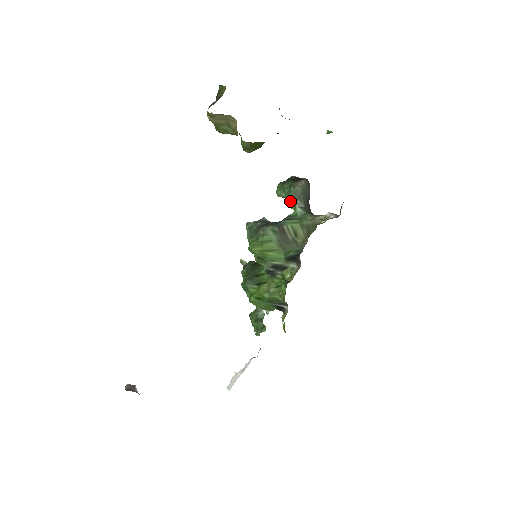
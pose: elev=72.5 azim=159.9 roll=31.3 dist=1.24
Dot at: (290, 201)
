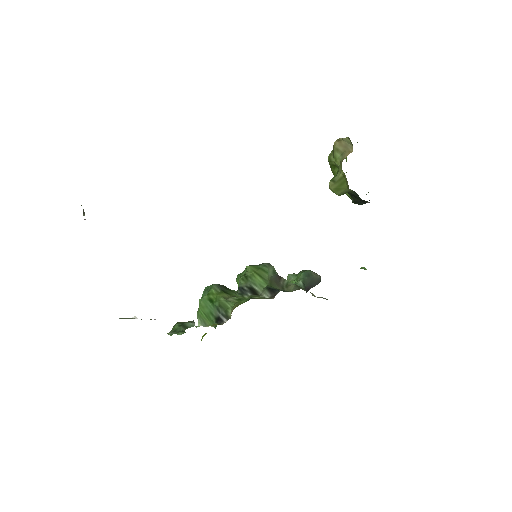
Dot at: (300, 274)
